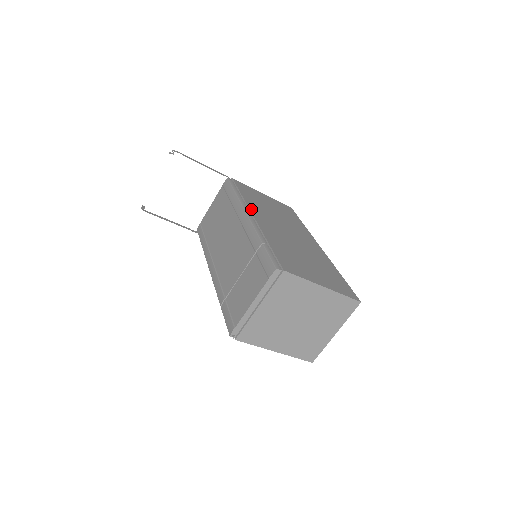
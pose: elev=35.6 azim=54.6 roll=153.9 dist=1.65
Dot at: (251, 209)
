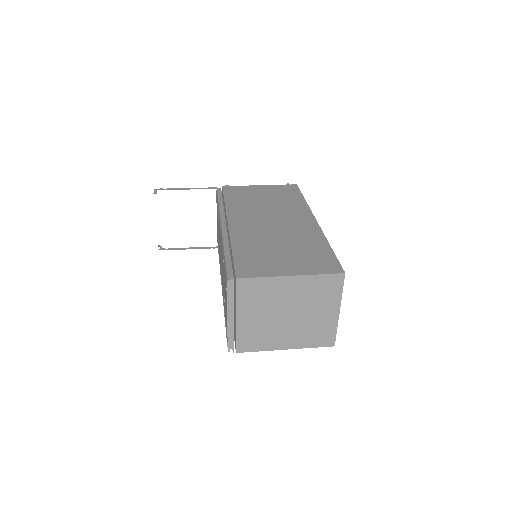
Dot at: (229, 216)
